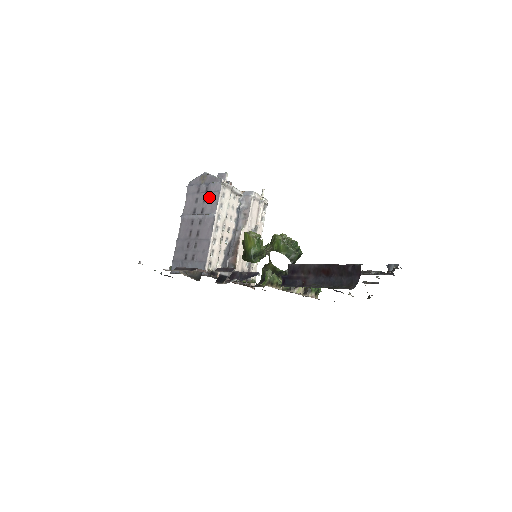
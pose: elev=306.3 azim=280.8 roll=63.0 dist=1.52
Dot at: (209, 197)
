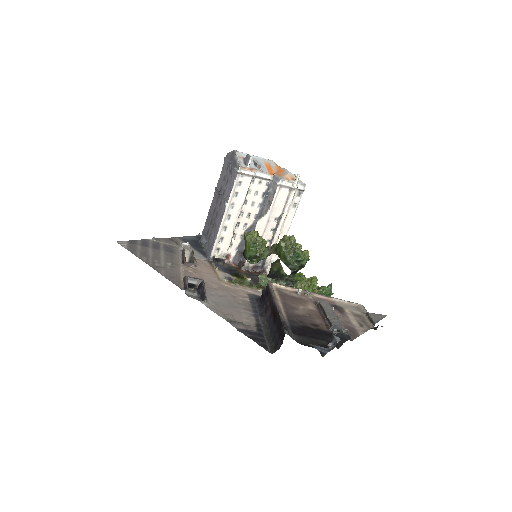
Dot at: (229, 181)
